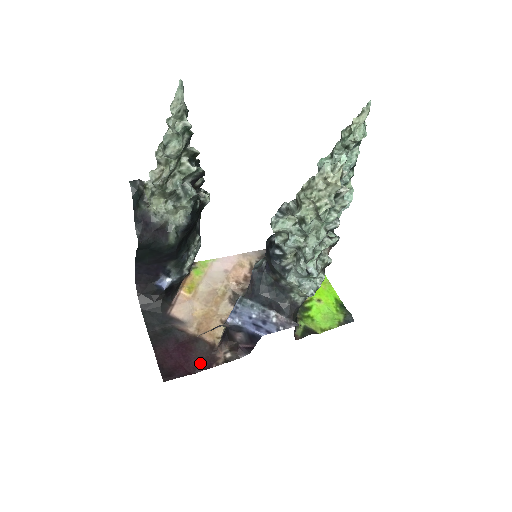
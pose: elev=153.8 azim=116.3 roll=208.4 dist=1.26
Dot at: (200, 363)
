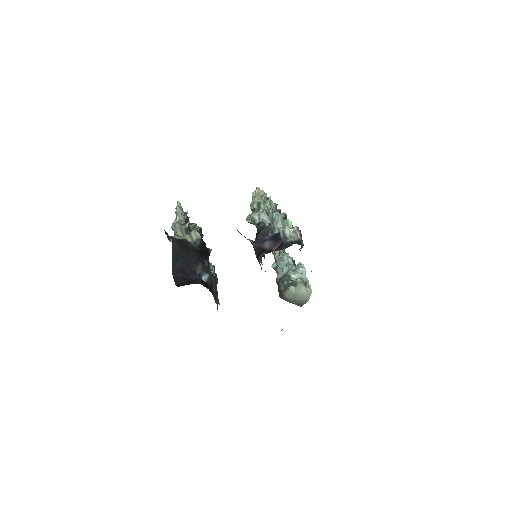
Dot at: occluded
